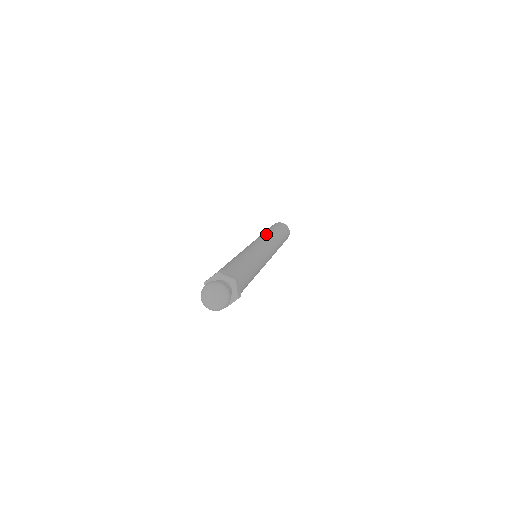
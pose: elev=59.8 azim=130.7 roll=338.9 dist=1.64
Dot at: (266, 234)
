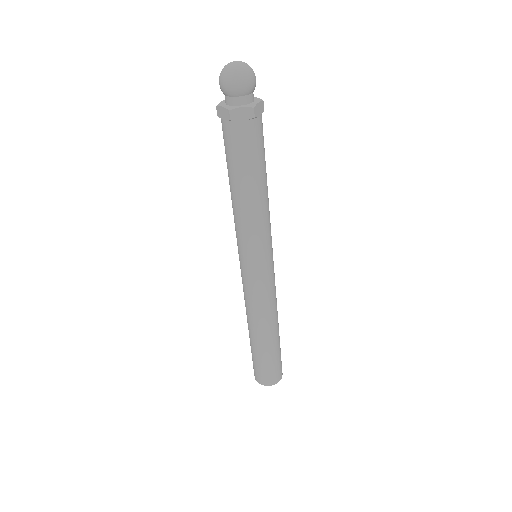
Dot at: occluded
